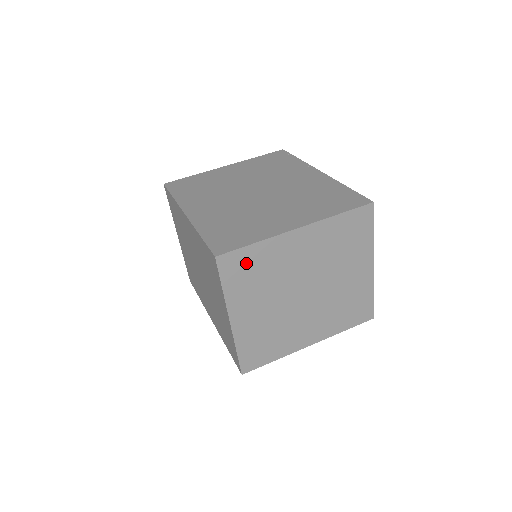
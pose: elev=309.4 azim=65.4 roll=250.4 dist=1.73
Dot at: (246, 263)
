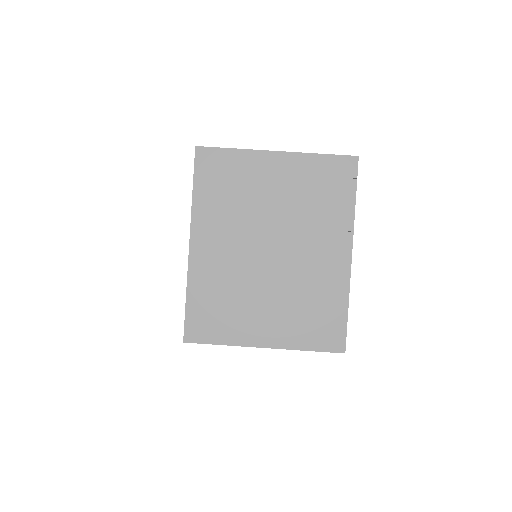
Dot at: occluded
